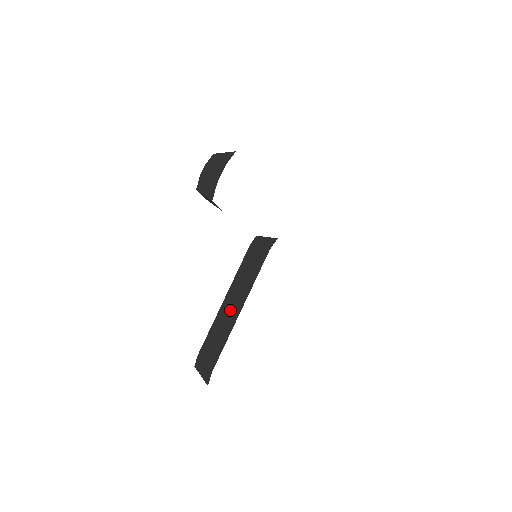
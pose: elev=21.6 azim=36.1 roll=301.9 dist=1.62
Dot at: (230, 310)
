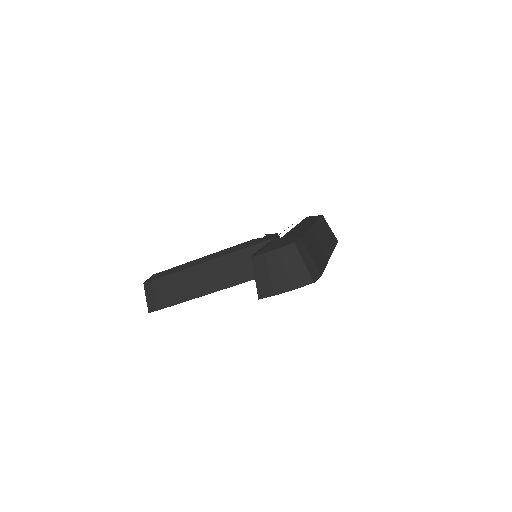
Dot at: (203, 280)
